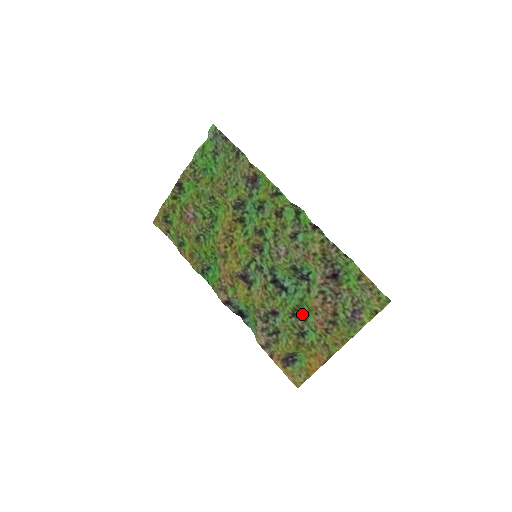
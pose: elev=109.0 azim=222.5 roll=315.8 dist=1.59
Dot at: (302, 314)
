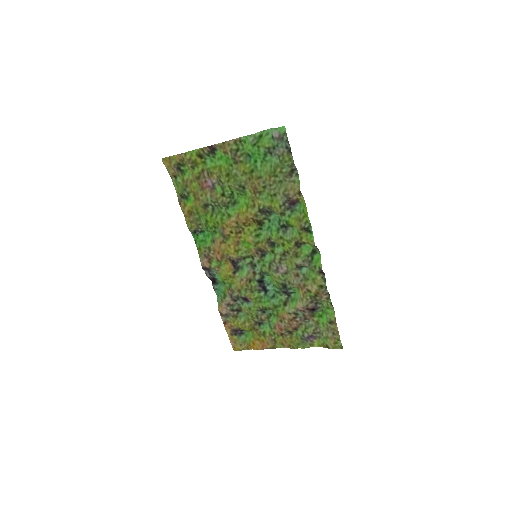
Dot at: (268, 312)
